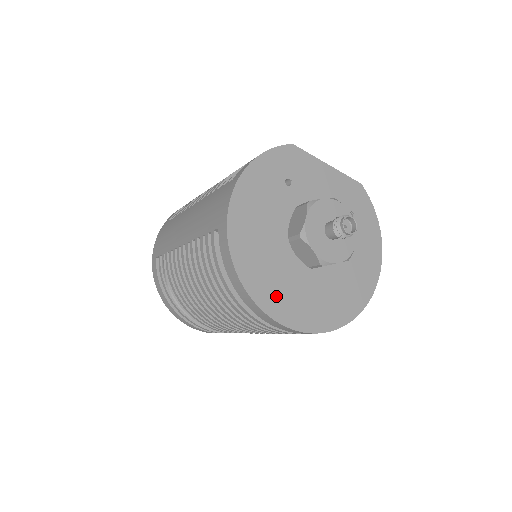
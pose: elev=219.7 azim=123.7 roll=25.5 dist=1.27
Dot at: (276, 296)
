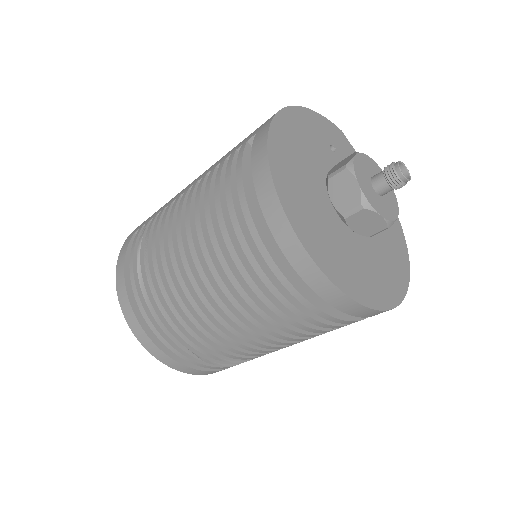
Dot at: (302, 215)
